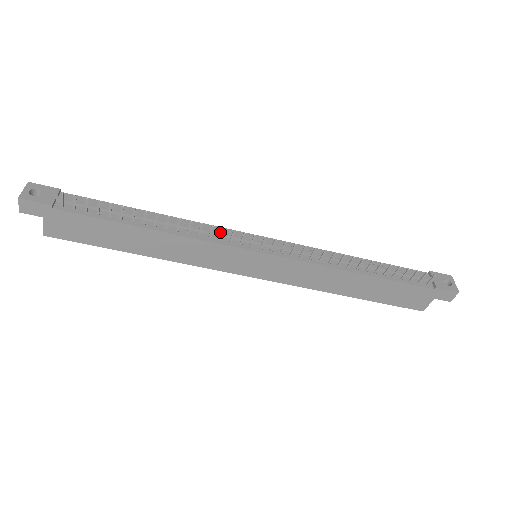
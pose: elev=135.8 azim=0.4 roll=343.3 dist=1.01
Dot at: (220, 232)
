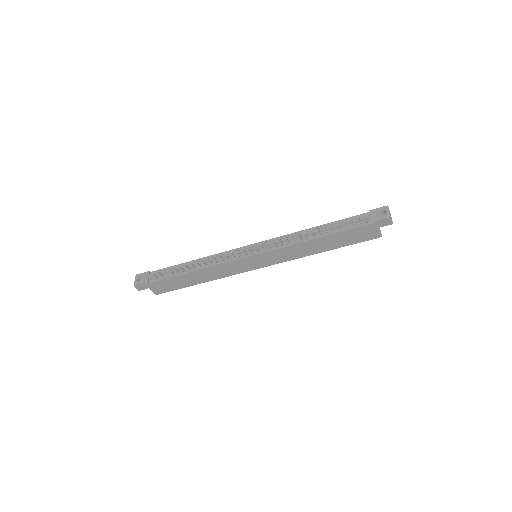
Dot at: (228, 255)
